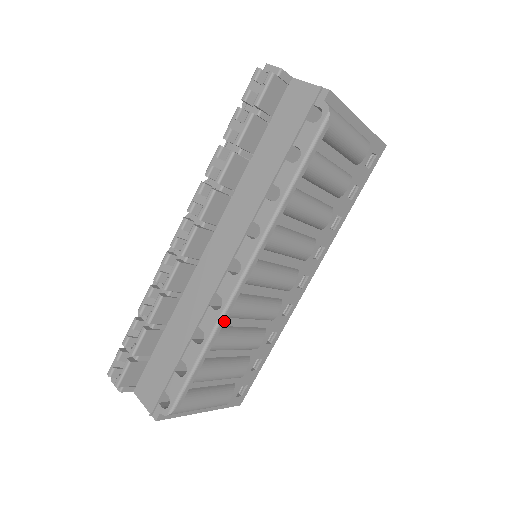
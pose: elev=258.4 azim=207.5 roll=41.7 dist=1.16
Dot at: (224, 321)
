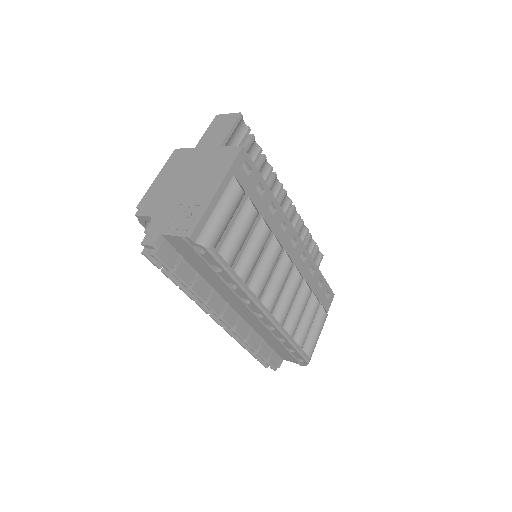
Dot at: (284, 330)
